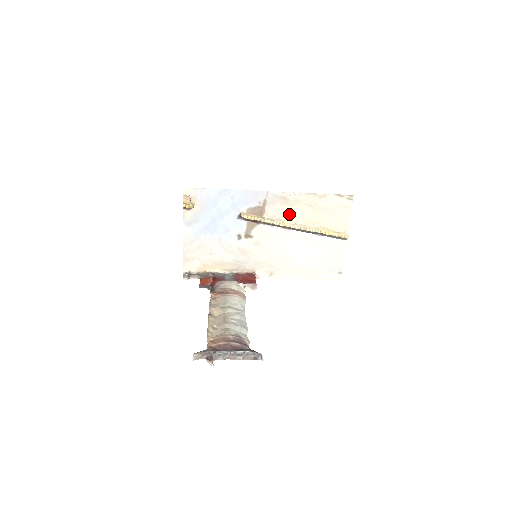
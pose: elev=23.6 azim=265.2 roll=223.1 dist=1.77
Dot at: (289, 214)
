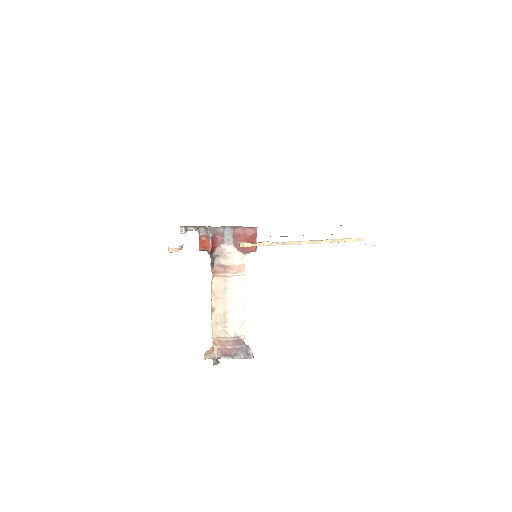
Dot at: occluded
